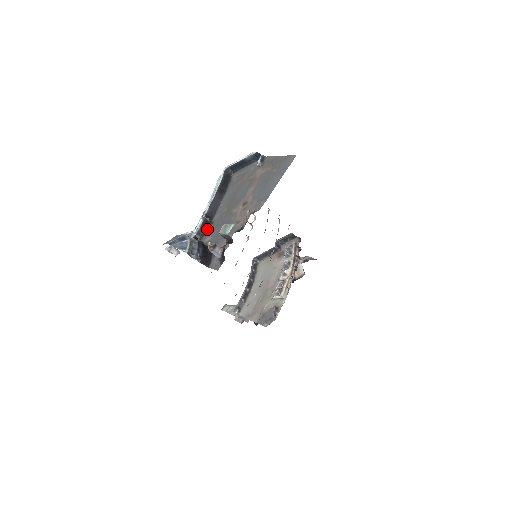
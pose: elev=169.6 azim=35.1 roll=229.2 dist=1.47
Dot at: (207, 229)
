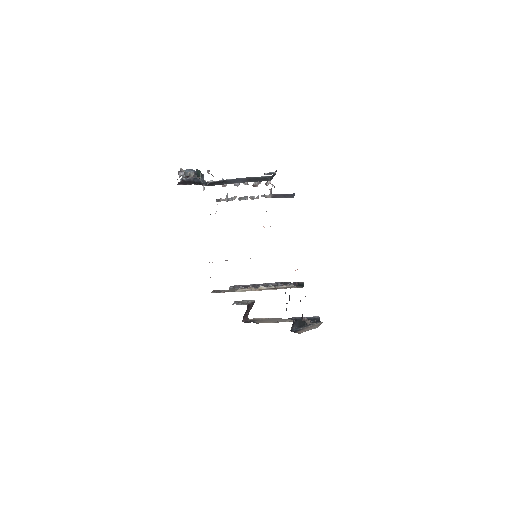
Dot at: occluded
